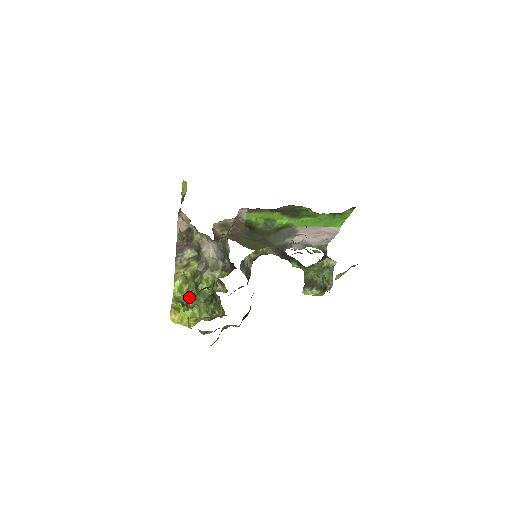
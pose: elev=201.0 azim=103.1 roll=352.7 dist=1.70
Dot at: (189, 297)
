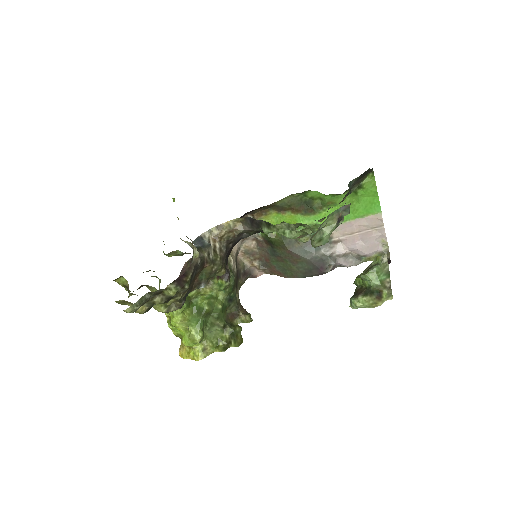
Dot at: occluded
